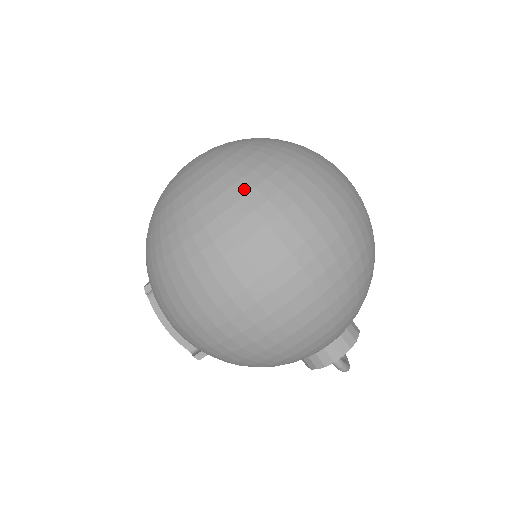
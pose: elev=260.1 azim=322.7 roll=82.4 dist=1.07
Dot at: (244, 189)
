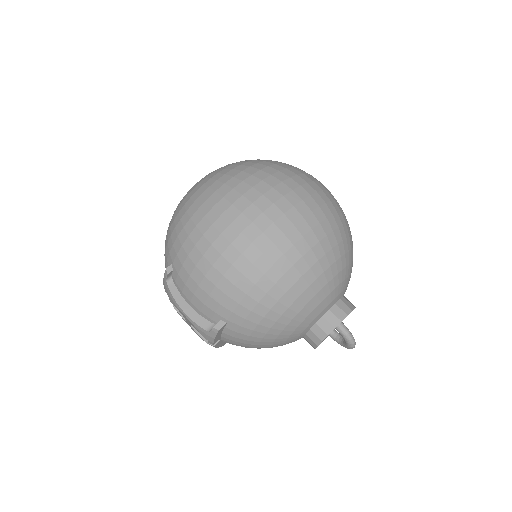
Dot at: (250, 164)
